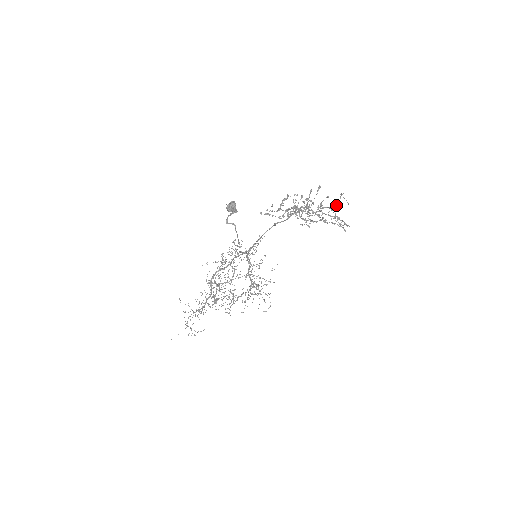
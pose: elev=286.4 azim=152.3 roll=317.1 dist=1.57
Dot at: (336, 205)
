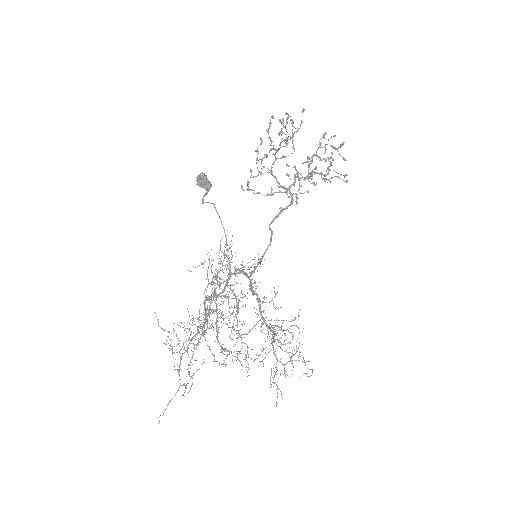
Dot at: occluded
